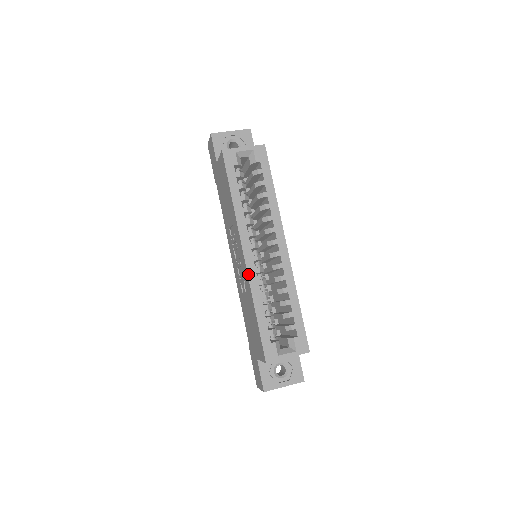
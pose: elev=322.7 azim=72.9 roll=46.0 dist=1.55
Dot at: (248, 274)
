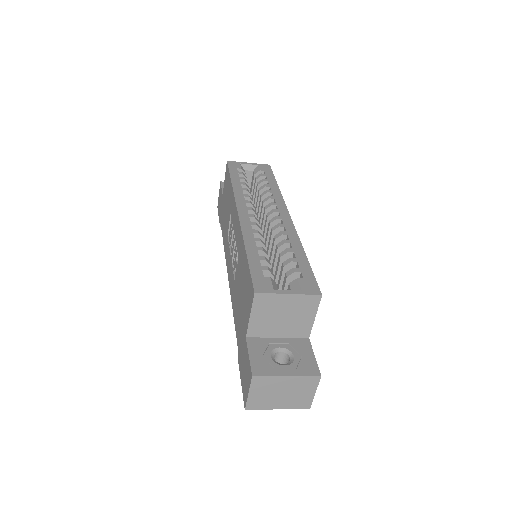
Dot at: (241, 223)
